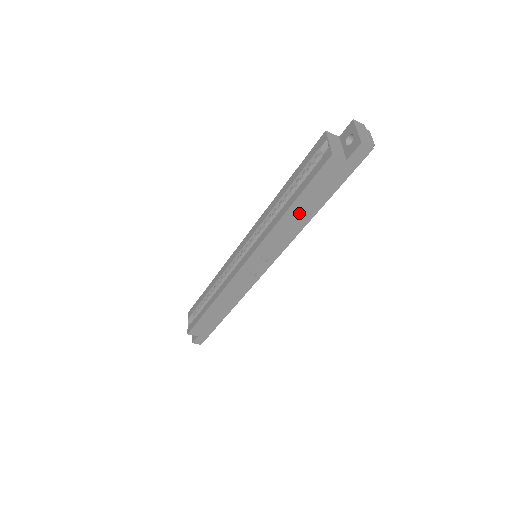
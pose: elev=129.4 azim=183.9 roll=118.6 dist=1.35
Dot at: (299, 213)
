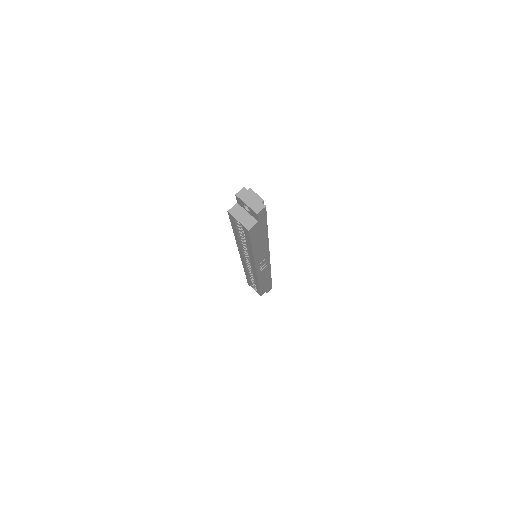
Dot at: (259, 244)
